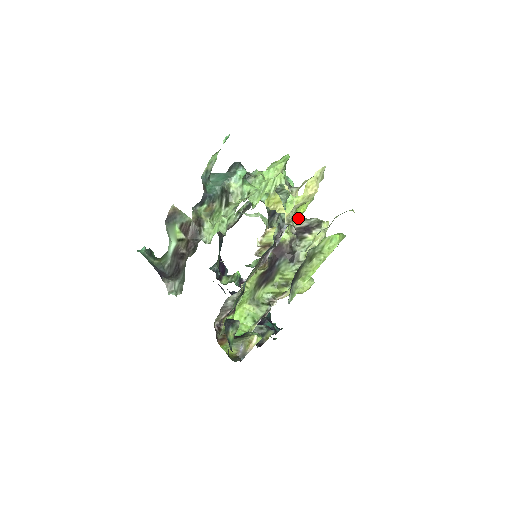
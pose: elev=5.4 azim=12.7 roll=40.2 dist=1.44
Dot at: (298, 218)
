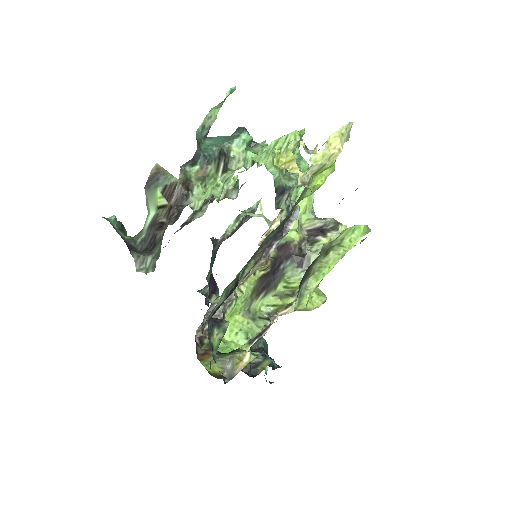
Dot at: (310, 216)
